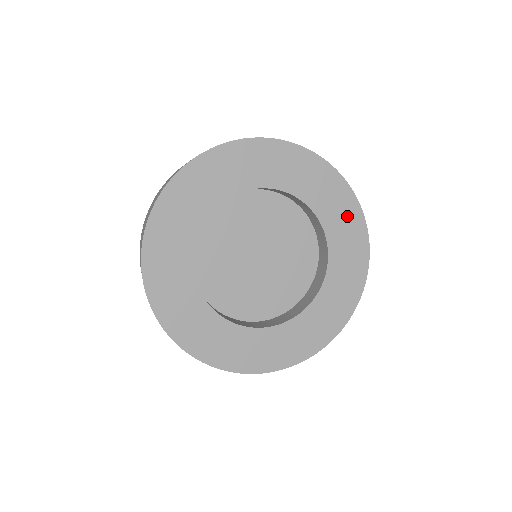
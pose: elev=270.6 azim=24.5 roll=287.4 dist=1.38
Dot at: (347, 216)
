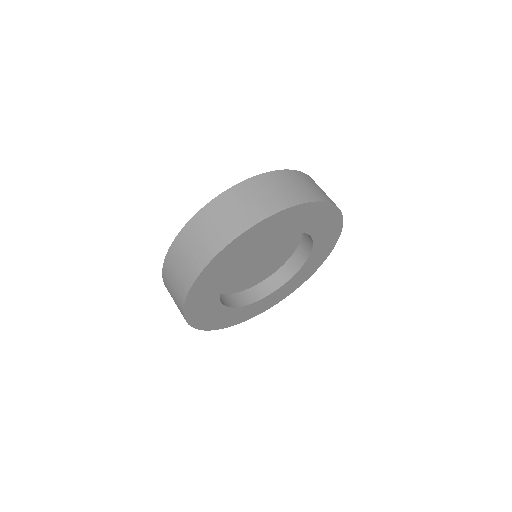
Dot at: (330, 240)
